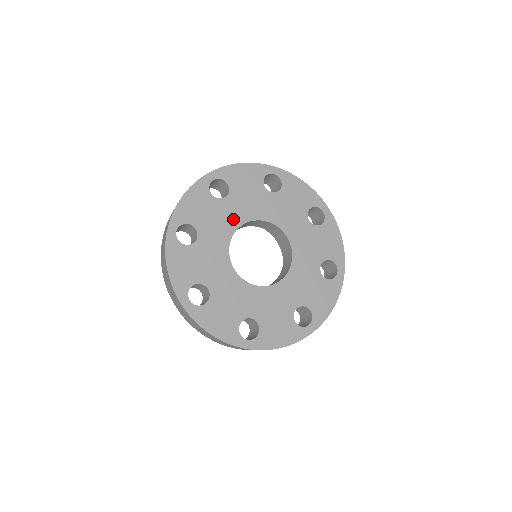
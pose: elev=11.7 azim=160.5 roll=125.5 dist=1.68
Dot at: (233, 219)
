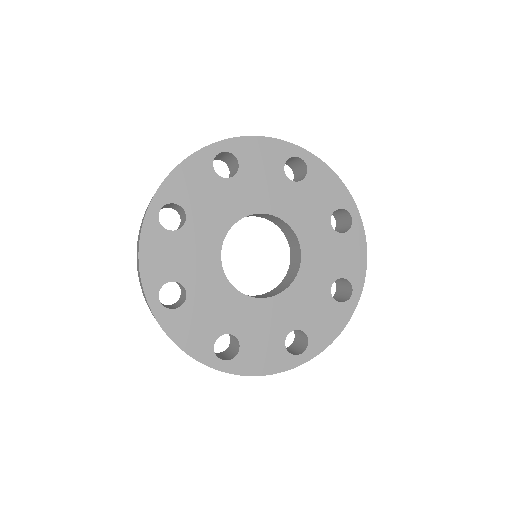
Dot at: (235, 207)
